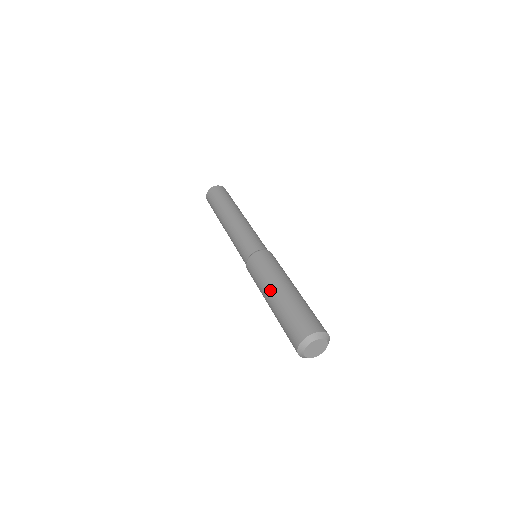
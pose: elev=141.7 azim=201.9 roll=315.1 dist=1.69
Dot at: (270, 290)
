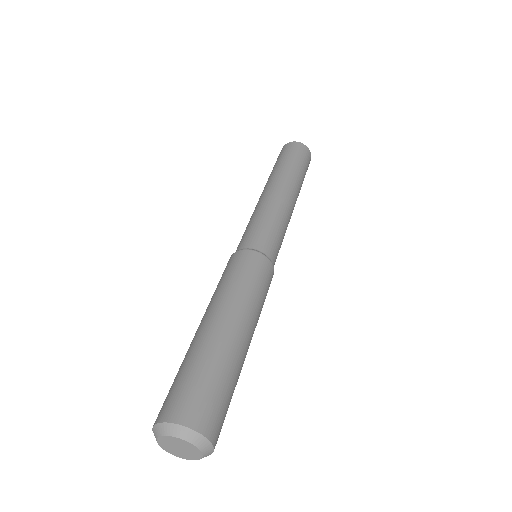
Dot at: (203, 316)
